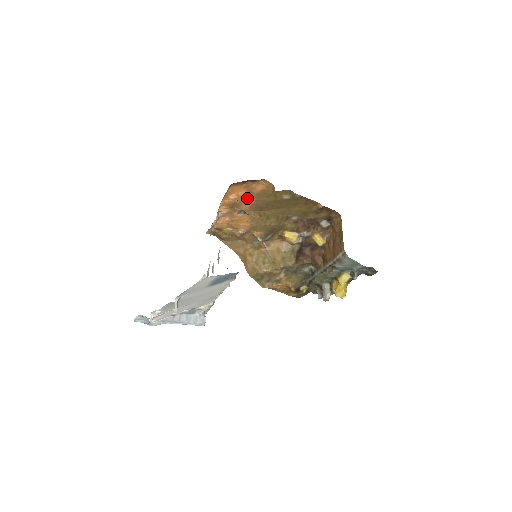
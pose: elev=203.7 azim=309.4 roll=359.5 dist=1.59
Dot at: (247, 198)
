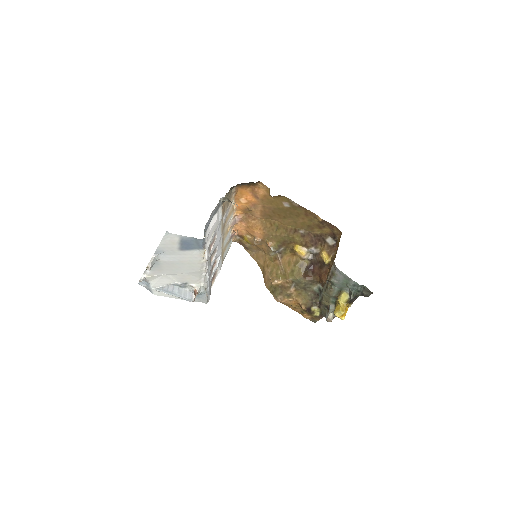
Dot at: (255, 204)
